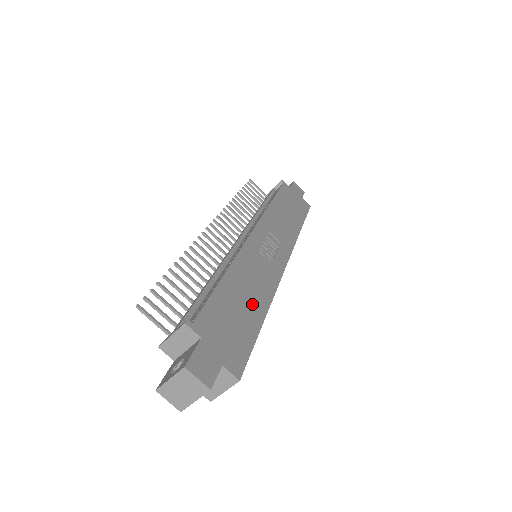
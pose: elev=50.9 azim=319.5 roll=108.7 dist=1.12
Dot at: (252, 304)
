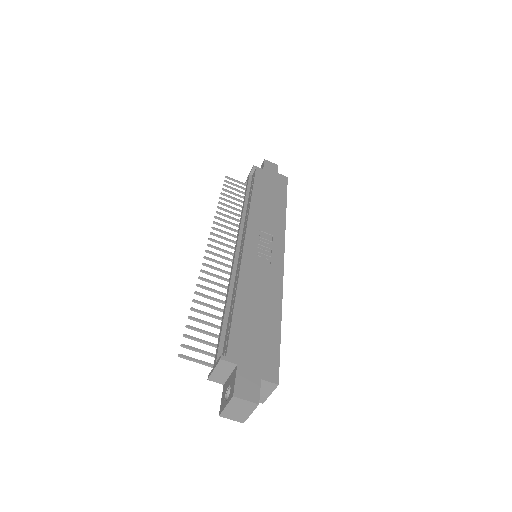
Dot at: (267, 311)
